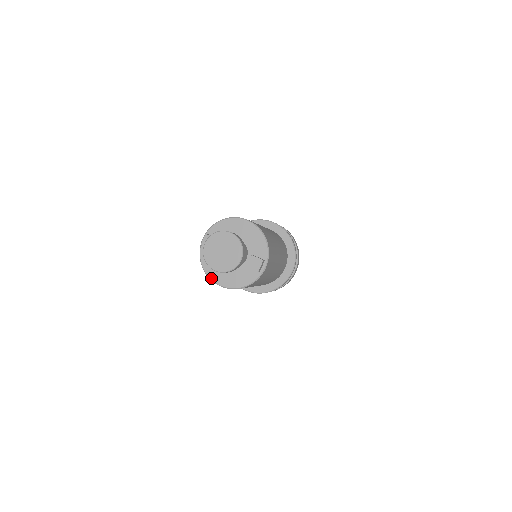
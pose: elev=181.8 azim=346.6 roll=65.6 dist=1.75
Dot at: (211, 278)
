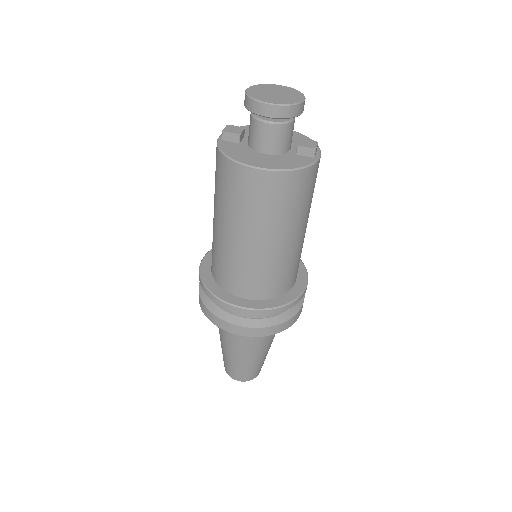
Dot at: (242, 162)
